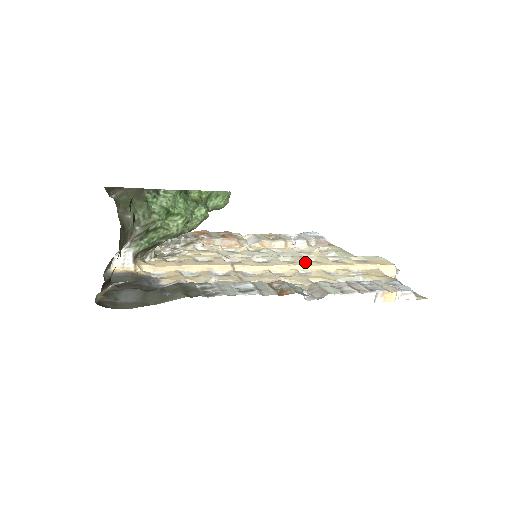
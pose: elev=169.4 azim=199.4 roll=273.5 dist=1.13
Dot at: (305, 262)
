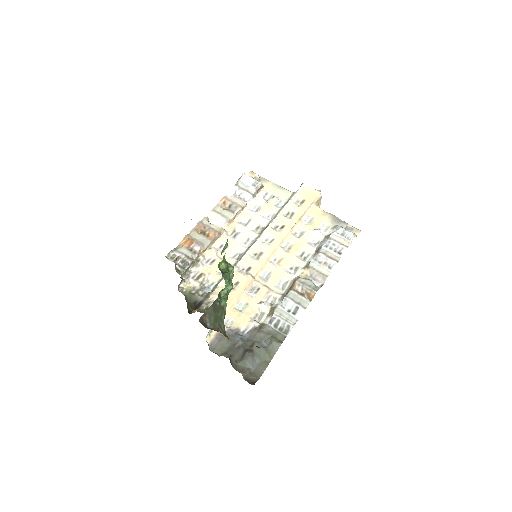
Dot at: (278, 234)
